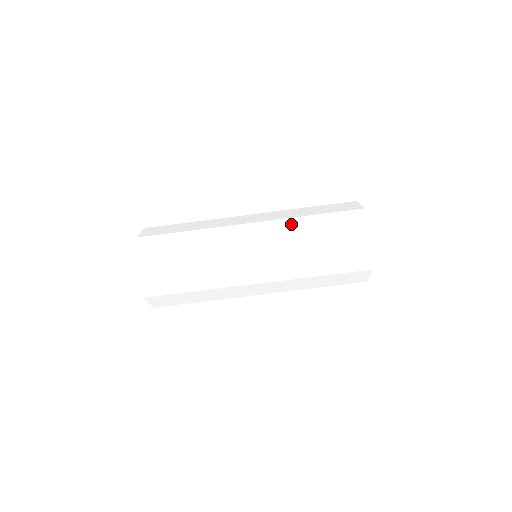
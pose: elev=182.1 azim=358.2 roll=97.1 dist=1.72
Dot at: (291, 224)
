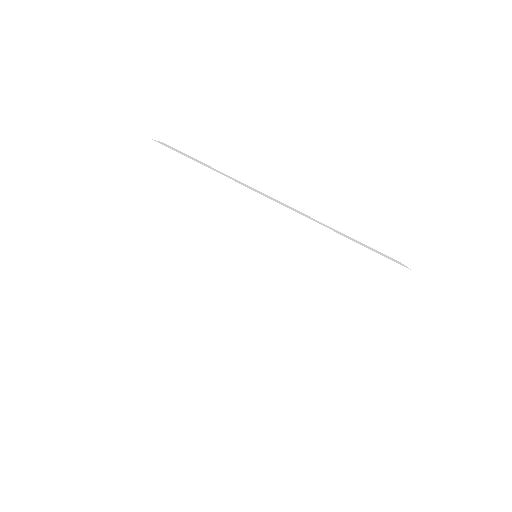
Dot at: (326, 235)
